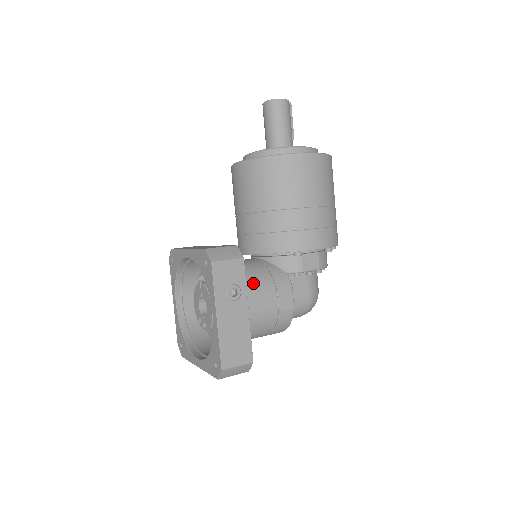
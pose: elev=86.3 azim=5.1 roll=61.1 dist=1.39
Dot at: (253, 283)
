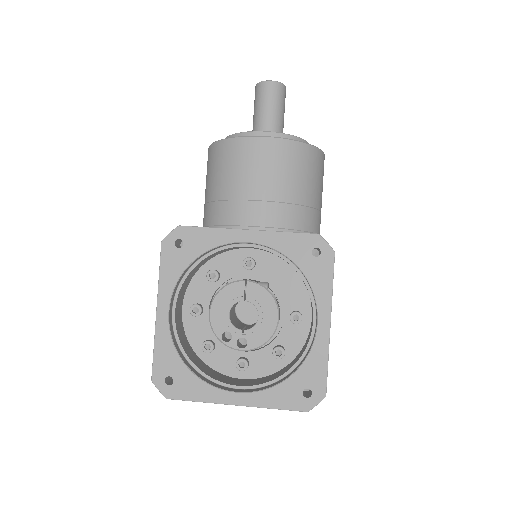
Dot at: occluded
